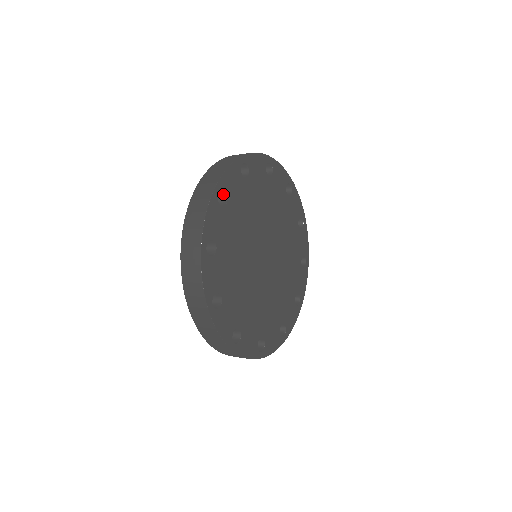
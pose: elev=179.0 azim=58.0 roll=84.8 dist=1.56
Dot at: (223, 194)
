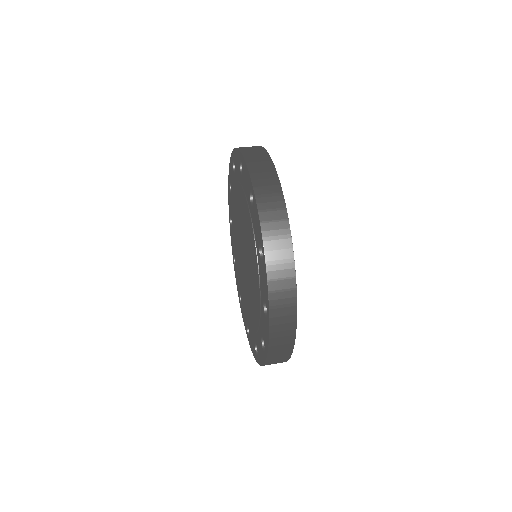
Dot at: occluded
